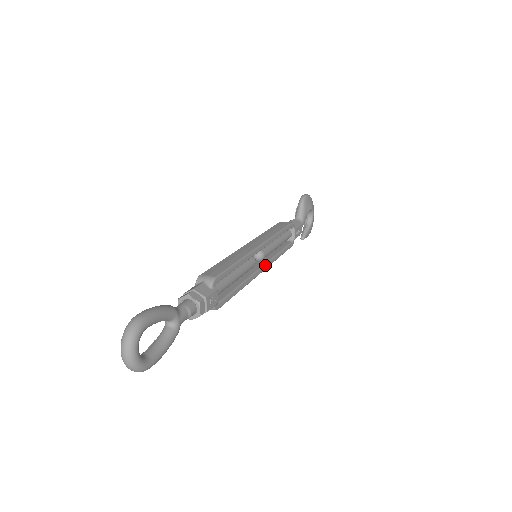
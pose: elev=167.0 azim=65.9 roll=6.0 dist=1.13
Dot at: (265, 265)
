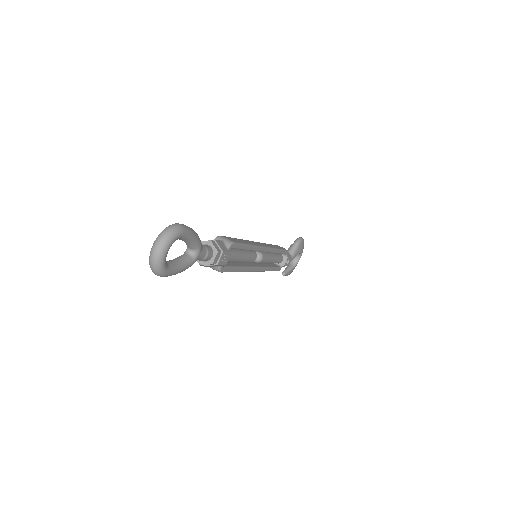
Dot at: (260, 268)
